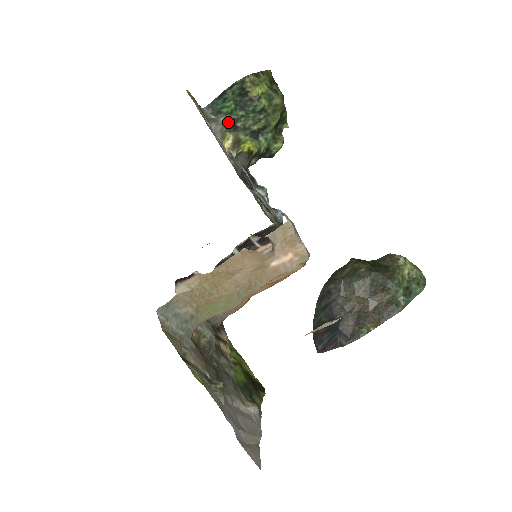
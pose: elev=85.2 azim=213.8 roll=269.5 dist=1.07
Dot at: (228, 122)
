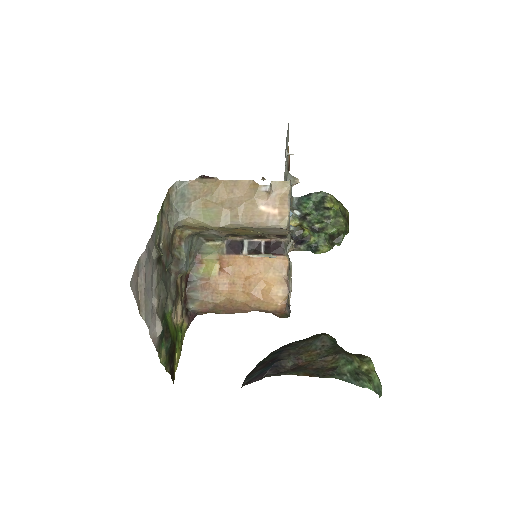
Dot at: (302, 214)
